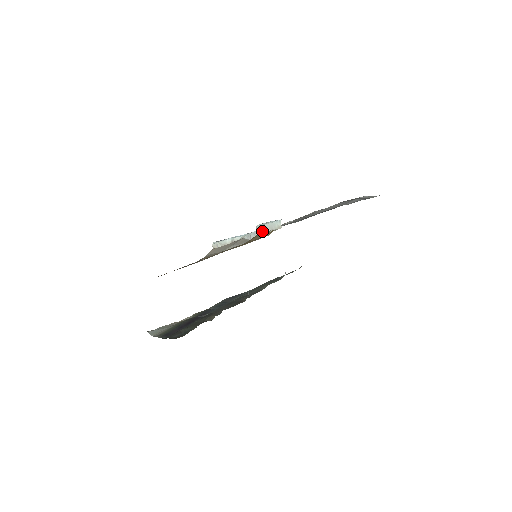
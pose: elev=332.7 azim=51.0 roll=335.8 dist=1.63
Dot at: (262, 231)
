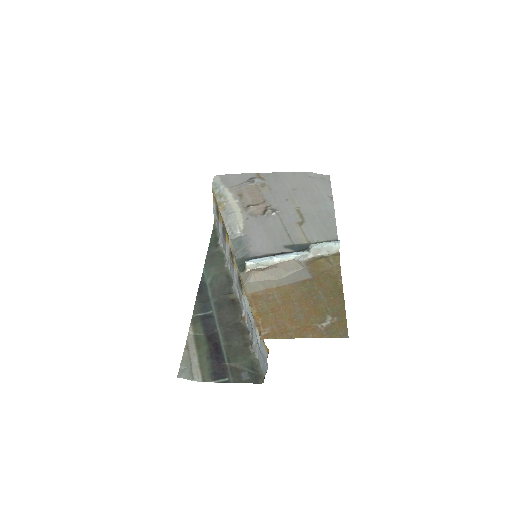
Dot at: (316, 252)
